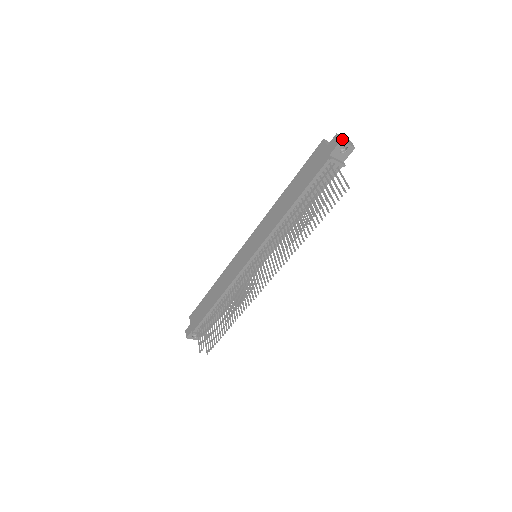
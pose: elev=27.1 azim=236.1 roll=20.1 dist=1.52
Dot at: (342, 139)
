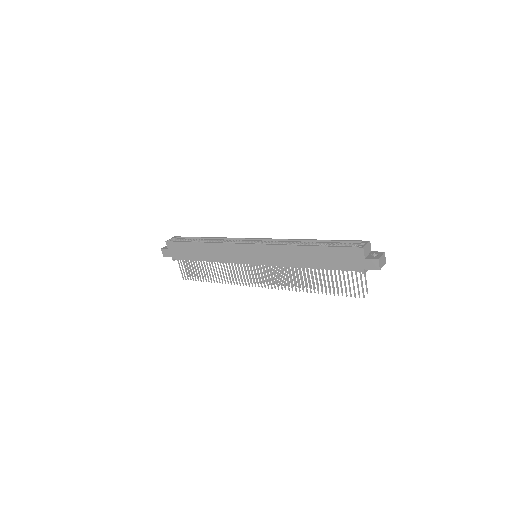
Dot at: (381, 265)
